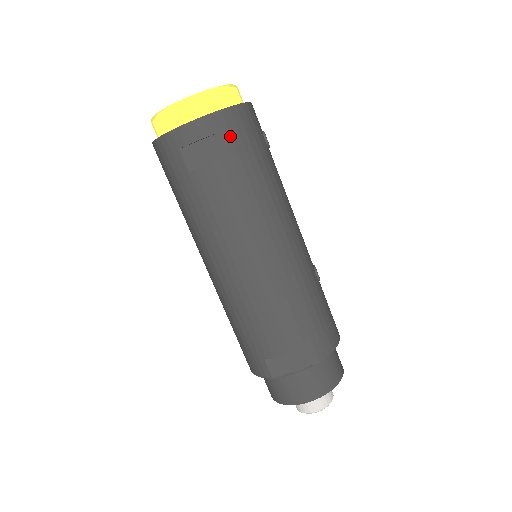
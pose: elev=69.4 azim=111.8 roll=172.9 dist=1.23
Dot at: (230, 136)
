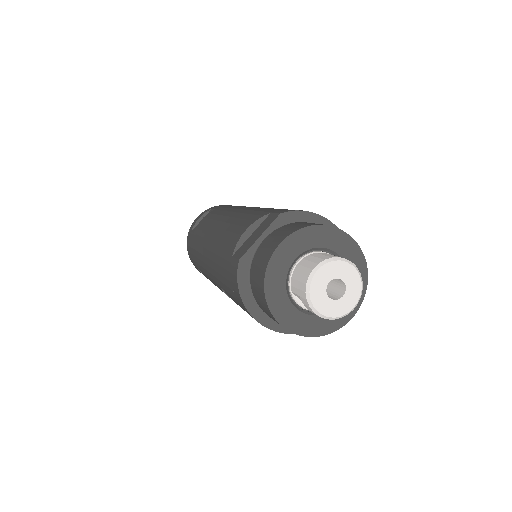
Dot at: (217, 207)
